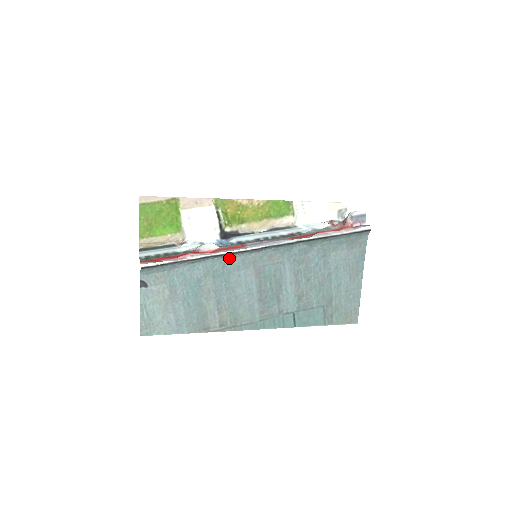
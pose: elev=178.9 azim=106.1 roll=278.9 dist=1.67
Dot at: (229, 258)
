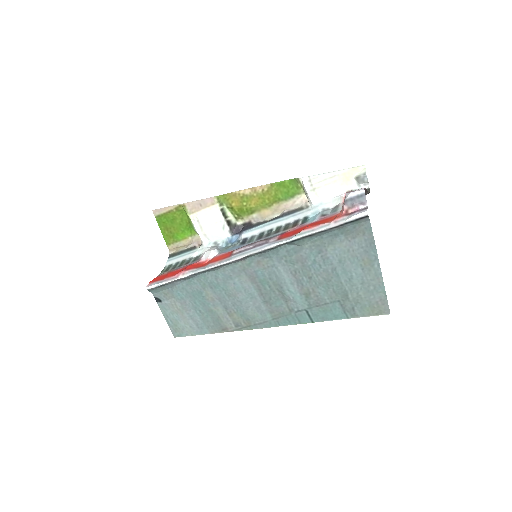
Dot at: (218, 270)
